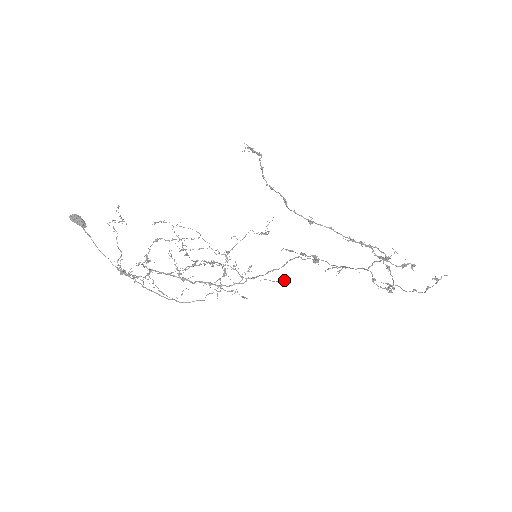
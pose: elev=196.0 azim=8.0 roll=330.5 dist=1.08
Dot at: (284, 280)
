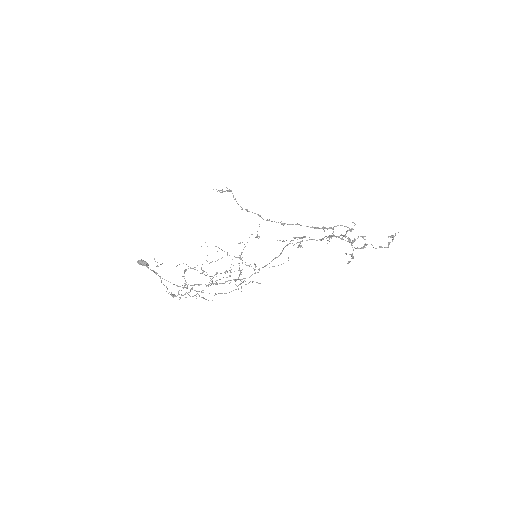
Dot at: occluded
